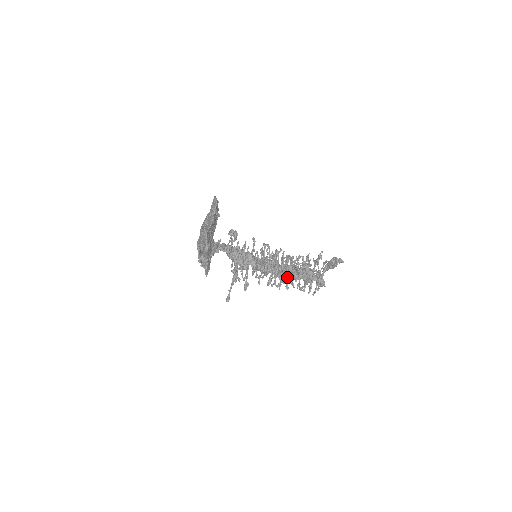
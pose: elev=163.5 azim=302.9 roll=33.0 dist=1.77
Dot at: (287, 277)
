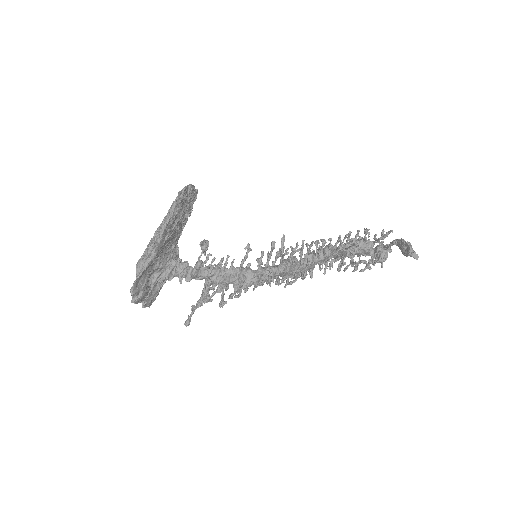
Dot at: (312, 268)
